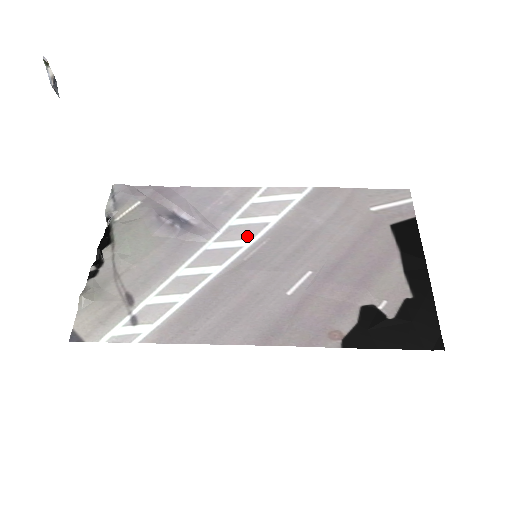
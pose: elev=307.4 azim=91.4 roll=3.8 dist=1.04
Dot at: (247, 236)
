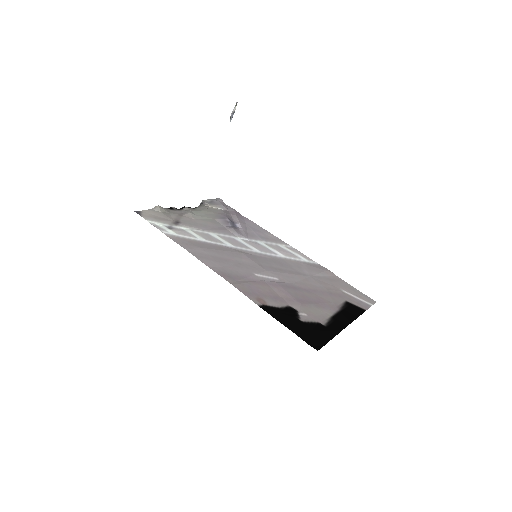
Dot at: (260, 249)
